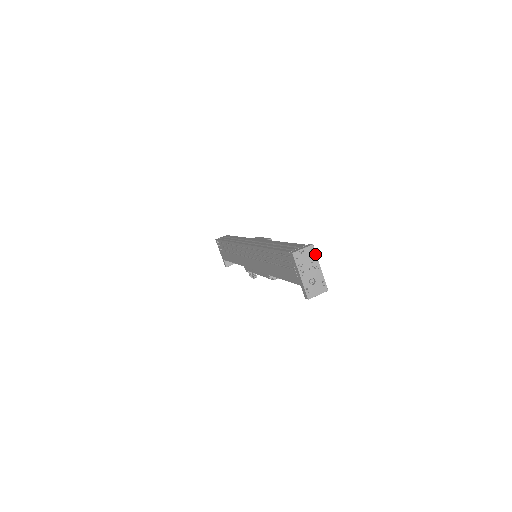
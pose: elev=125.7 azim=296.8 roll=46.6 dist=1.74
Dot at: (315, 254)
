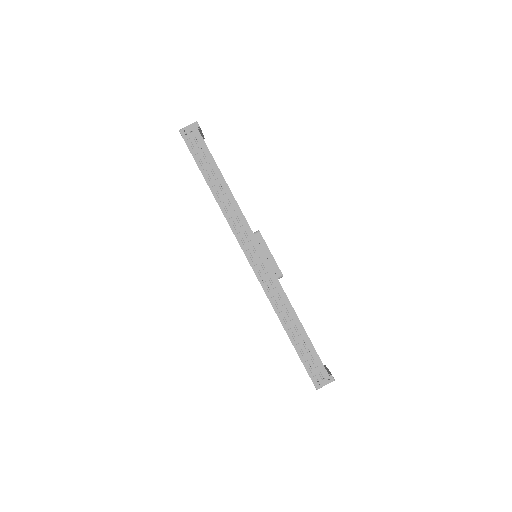
Dot at: occluded
